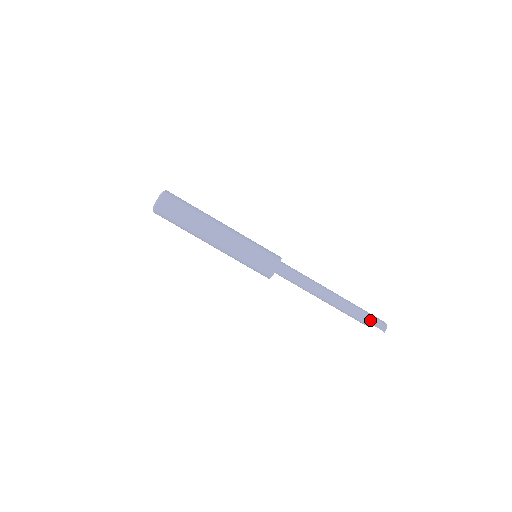
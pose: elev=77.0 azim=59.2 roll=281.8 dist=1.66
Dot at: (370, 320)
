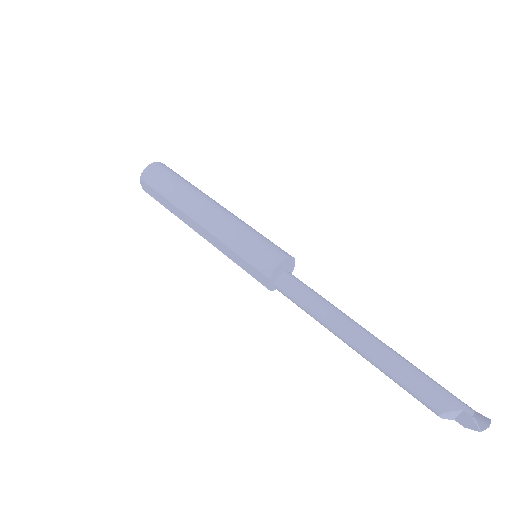
Dot at: (452, 396)
